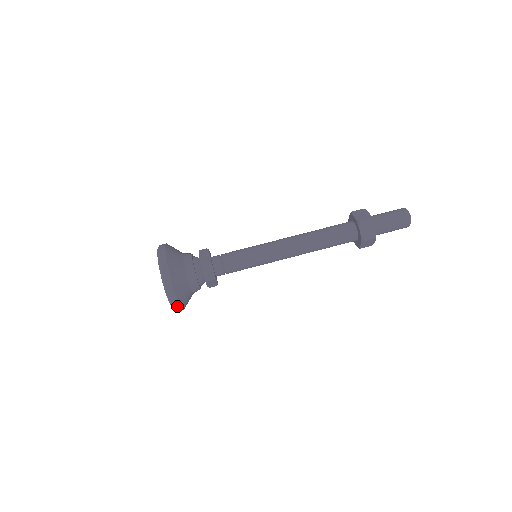
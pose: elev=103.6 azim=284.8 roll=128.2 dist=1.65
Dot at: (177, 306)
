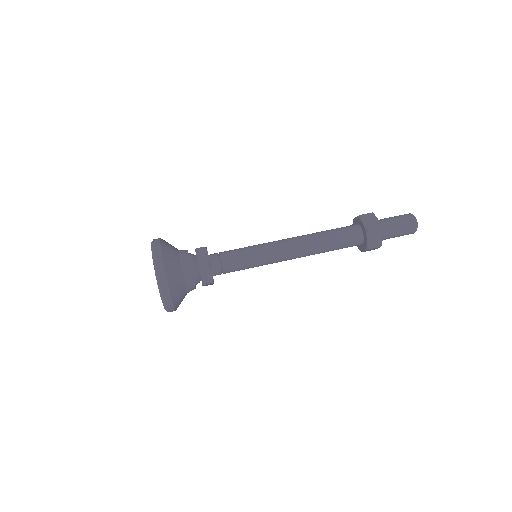
Dot at: (164, 282)
